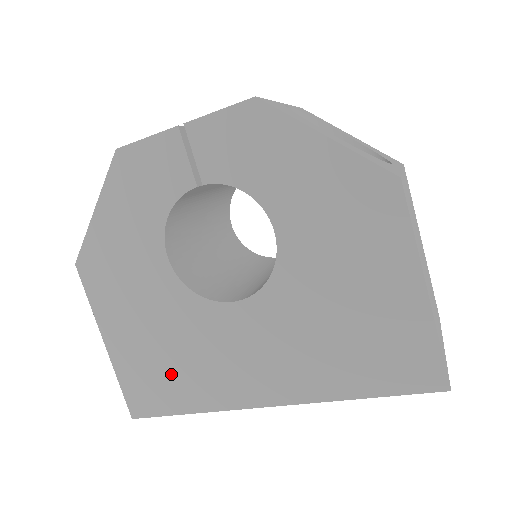
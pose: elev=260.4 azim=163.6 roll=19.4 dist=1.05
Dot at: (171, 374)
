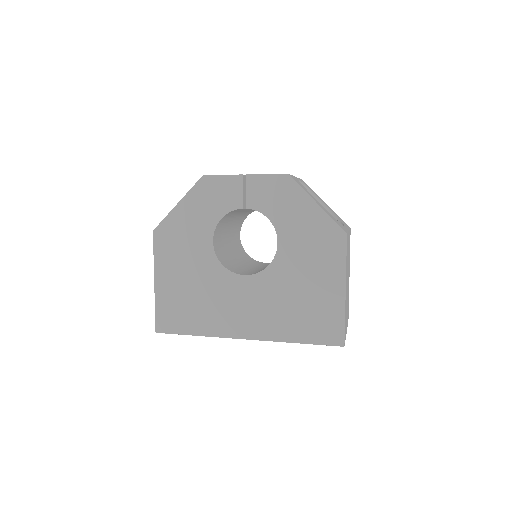
Dot at: (192, 309)
